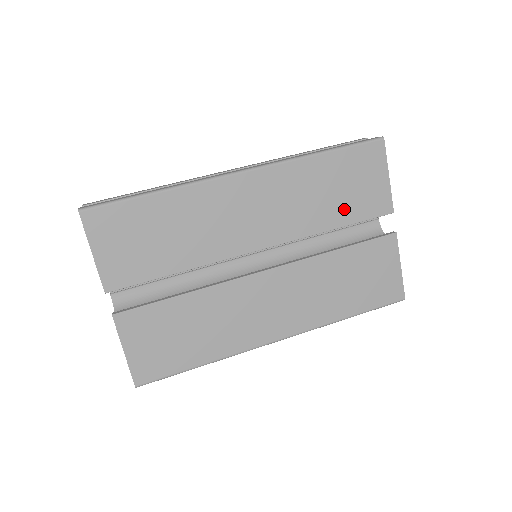
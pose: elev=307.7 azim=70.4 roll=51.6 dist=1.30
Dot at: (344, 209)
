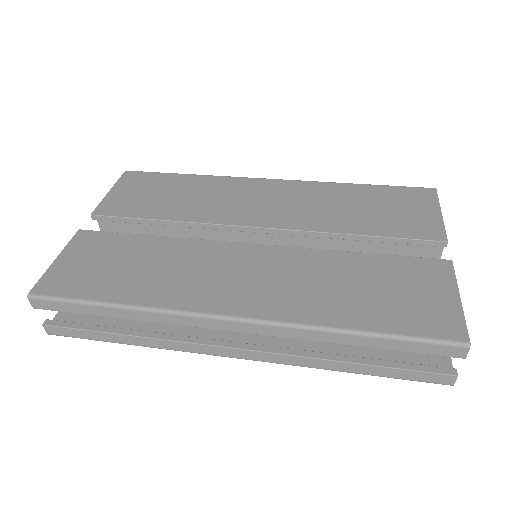
Dot at: (374, 223)
